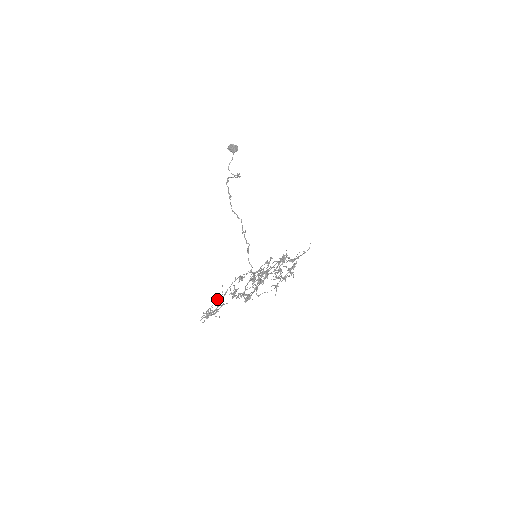
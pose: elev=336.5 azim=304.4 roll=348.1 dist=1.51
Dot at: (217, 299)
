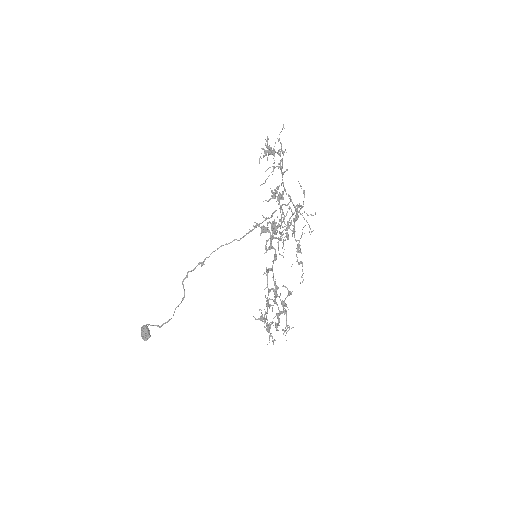
Dot at: (268, 168)
